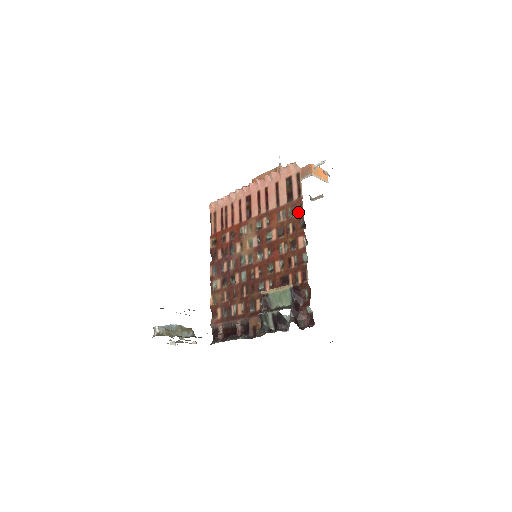
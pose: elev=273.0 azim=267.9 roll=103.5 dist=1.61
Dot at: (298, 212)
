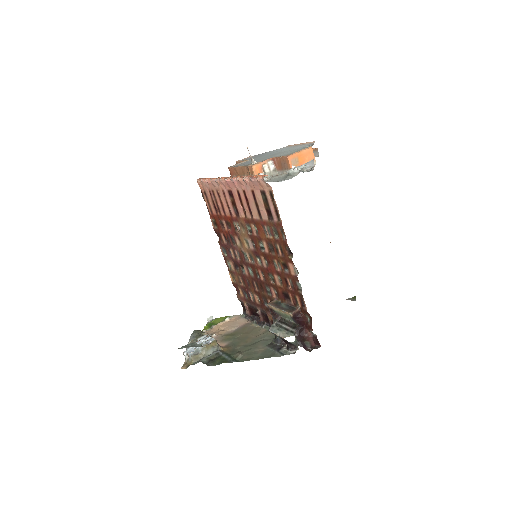
Dot at: (281, 236)
